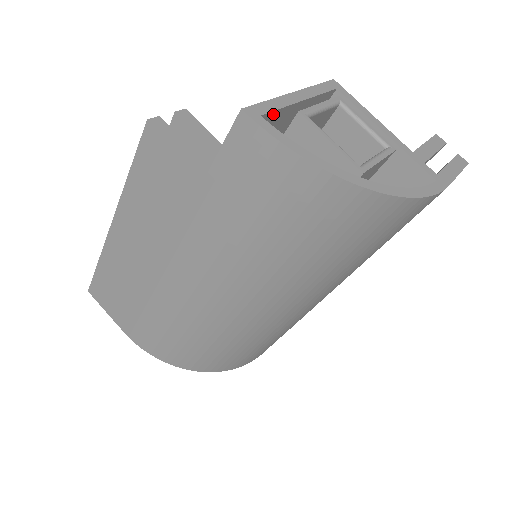
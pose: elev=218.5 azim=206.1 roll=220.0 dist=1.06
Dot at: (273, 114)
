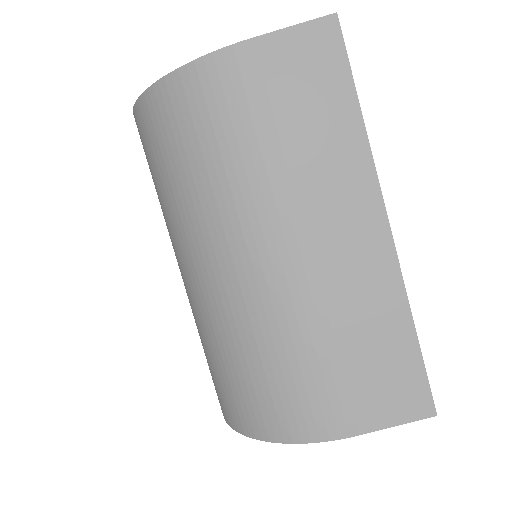
Dot at: occluded
